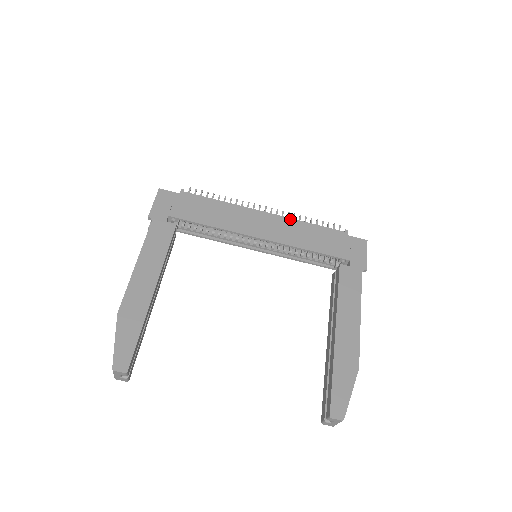
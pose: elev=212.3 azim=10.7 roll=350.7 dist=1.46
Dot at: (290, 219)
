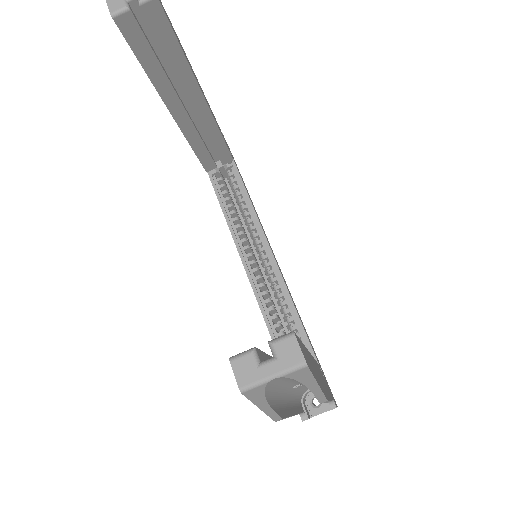
Dot at: occluded
